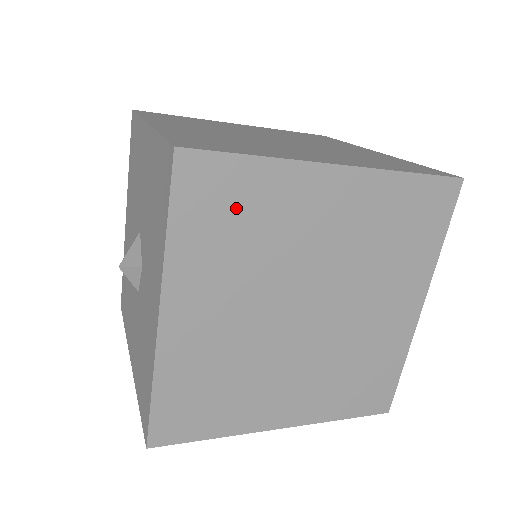
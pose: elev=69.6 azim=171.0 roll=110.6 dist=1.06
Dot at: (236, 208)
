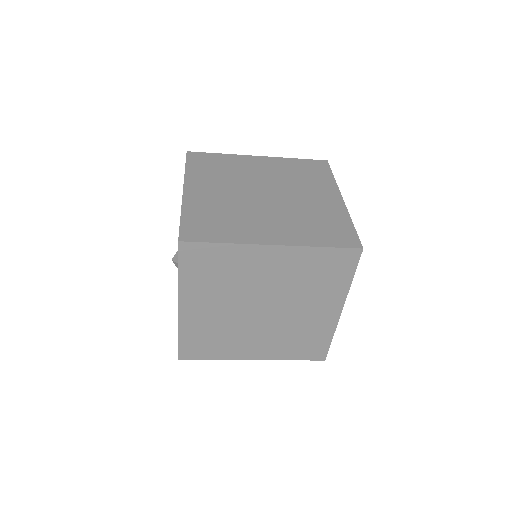
Dot at: (214, 265)
